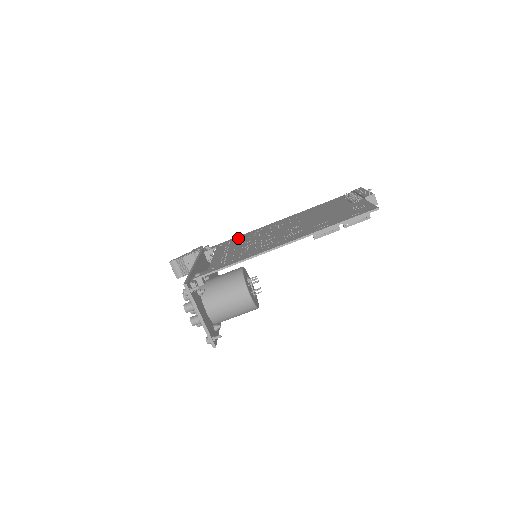
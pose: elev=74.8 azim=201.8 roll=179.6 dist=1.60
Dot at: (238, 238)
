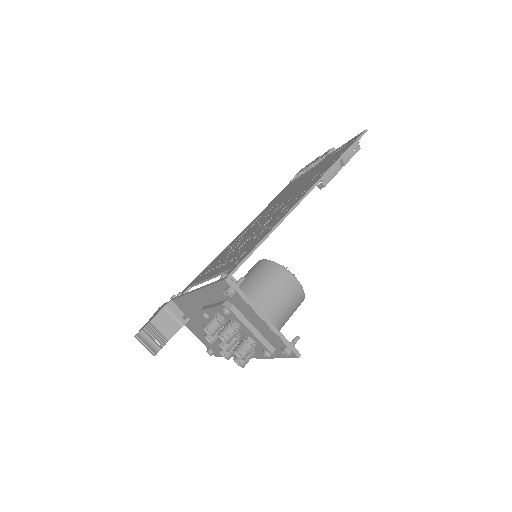
Dot at: (210, 264)
